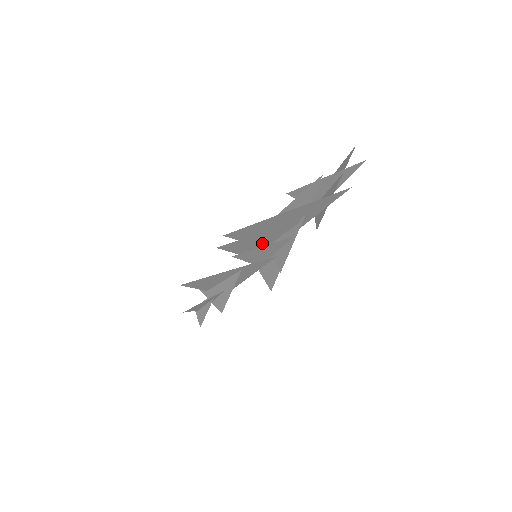
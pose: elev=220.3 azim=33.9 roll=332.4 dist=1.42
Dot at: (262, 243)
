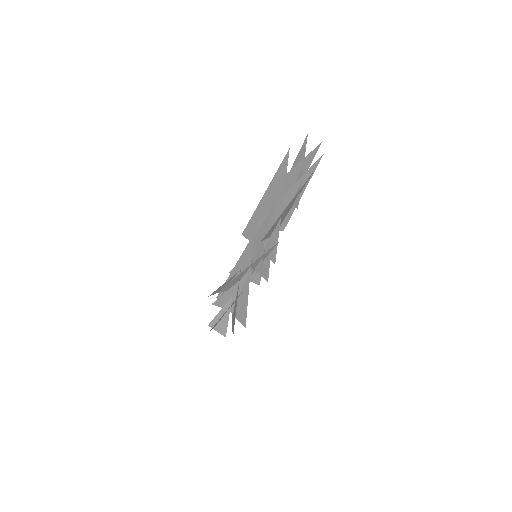
Dot at: (265, 248)
